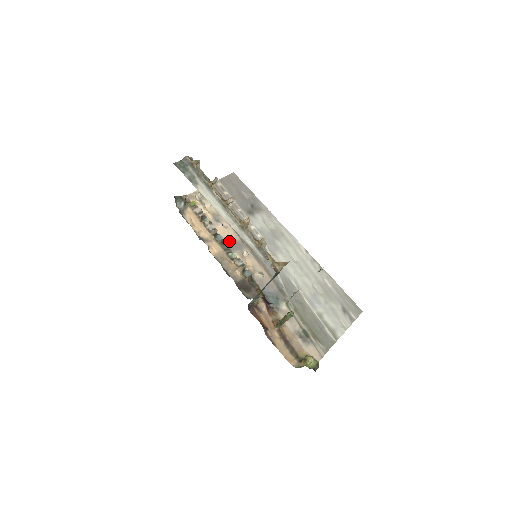
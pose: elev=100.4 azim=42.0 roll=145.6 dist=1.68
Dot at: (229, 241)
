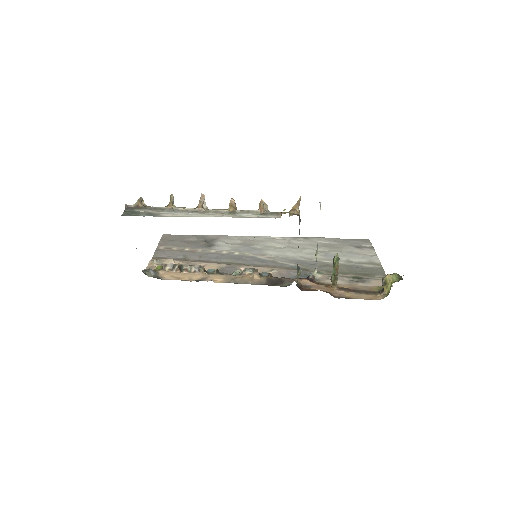
Dot at: (220, 271)
